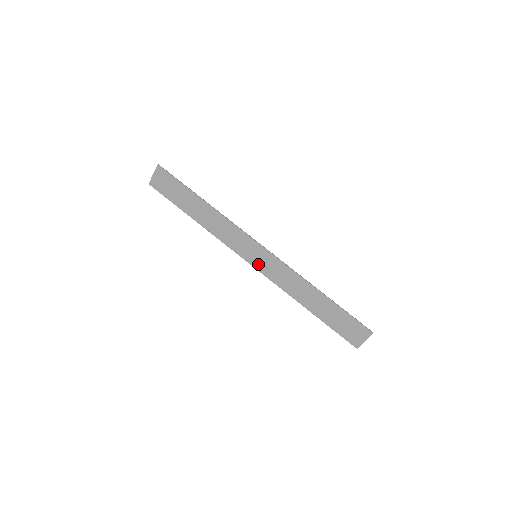
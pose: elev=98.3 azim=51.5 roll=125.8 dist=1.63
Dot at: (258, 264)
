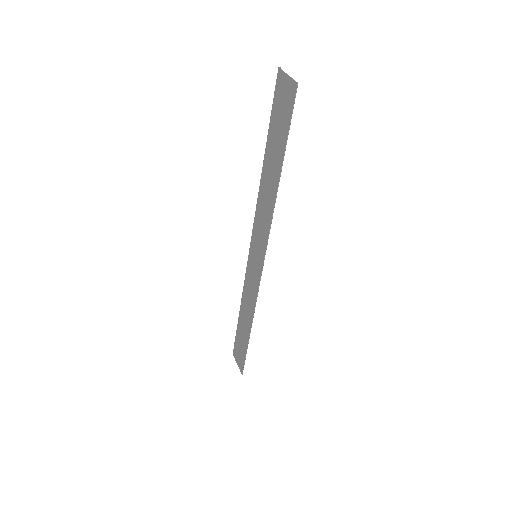
Dot at: (252, 258)
